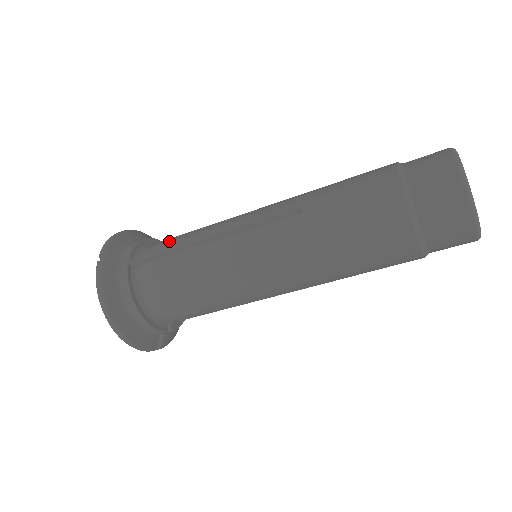
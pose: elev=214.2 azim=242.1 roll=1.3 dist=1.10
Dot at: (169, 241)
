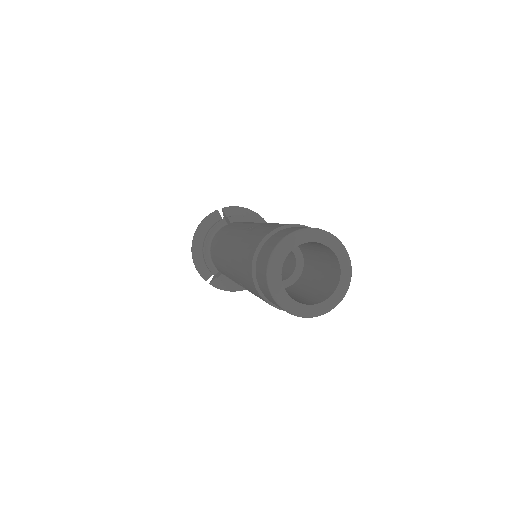
Dot at: (216, 265)
